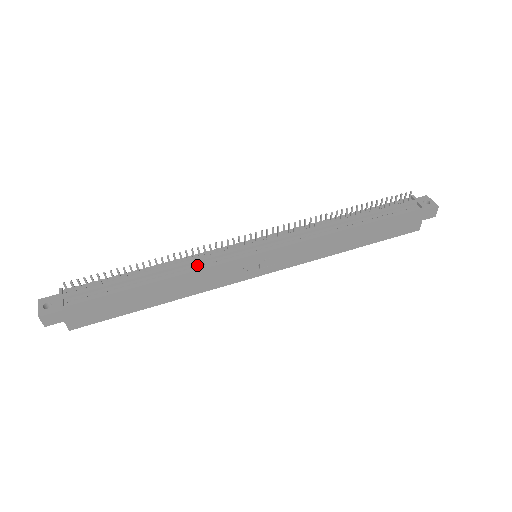
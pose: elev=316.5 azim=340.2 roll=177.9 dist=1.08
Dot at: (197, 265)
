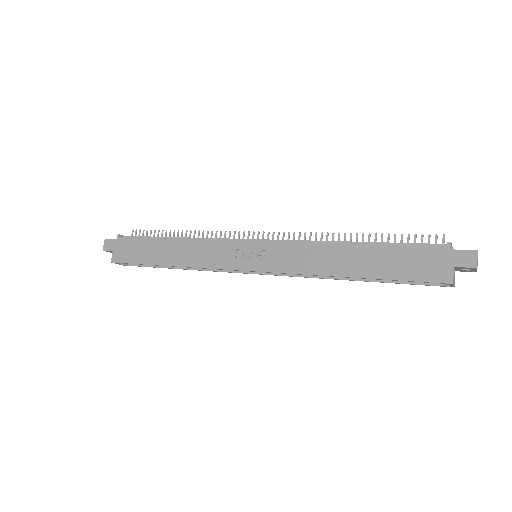
Dot at: occluded
